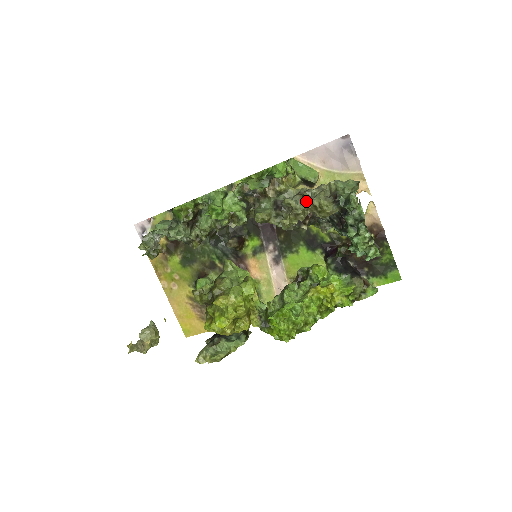
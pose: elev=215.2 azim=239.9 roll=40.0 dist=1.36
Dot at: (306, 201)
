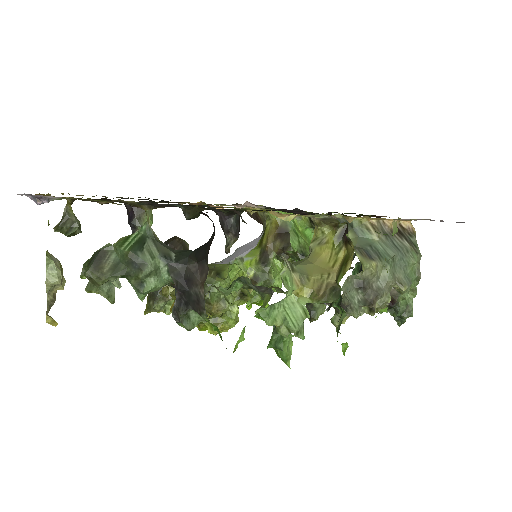
Dot at: (370, 311)
